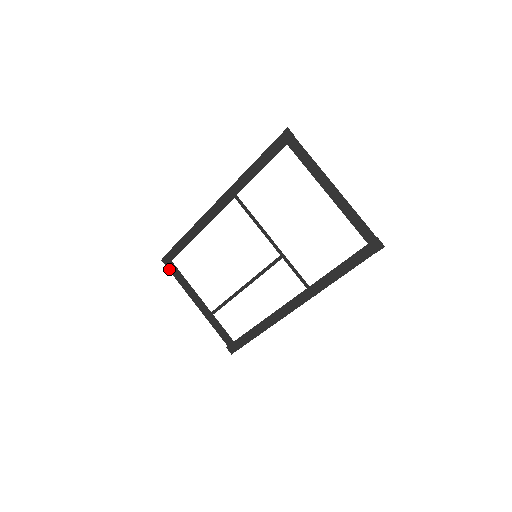
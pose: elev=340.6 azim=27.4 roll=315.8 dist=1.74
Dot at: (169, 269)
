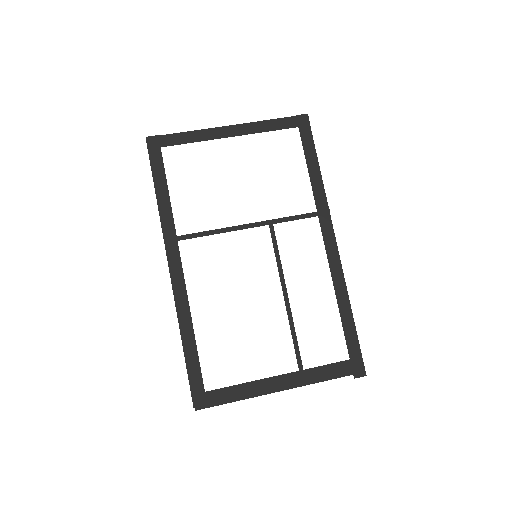
Dot at: (213, 405)
